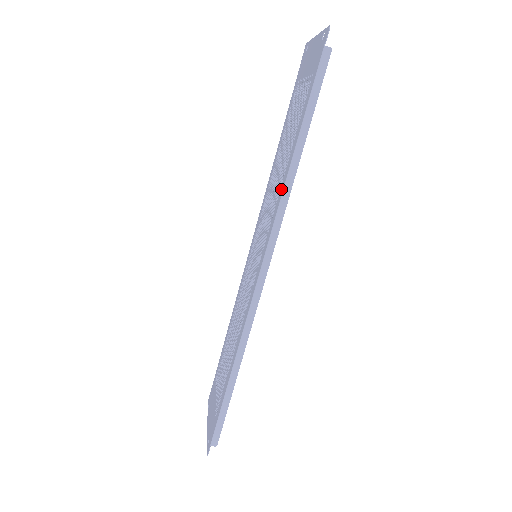
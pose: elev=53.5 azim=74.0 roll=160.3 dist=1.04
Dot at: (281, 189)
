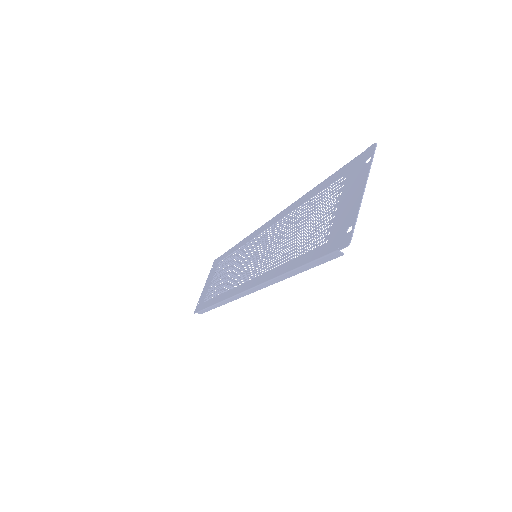
Dot at: (272, 272)
